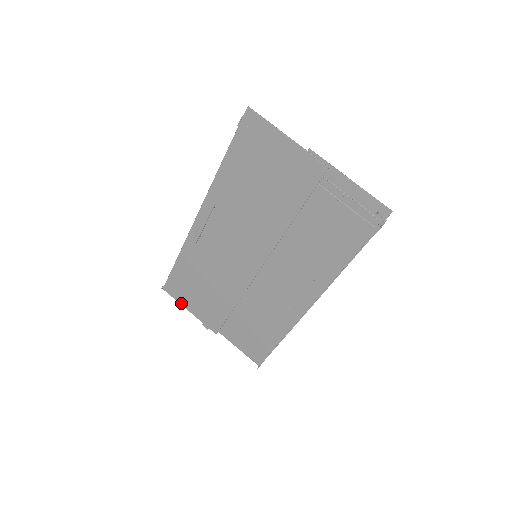
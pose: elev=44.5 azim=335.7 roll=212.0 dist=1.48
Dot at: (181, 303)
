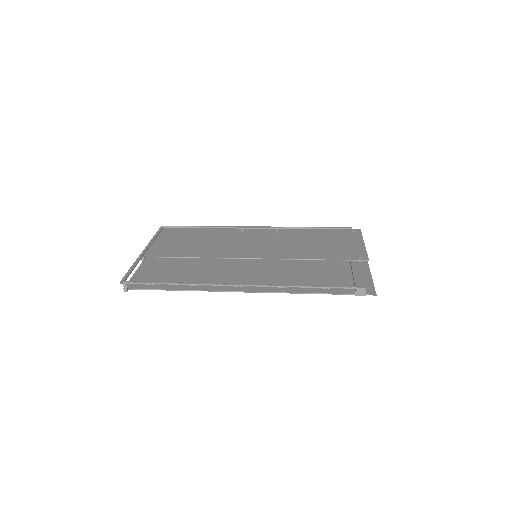
Dot at: (135, 276)
